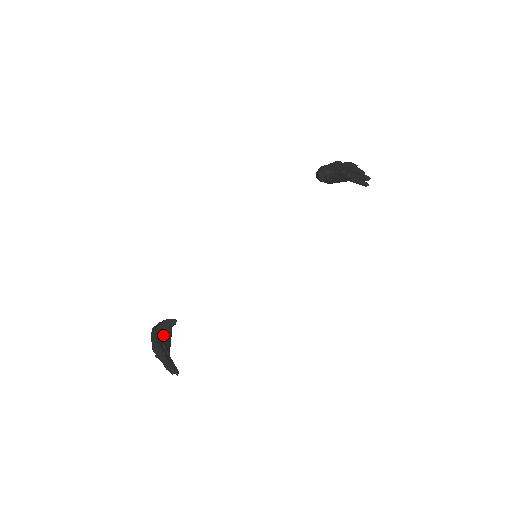
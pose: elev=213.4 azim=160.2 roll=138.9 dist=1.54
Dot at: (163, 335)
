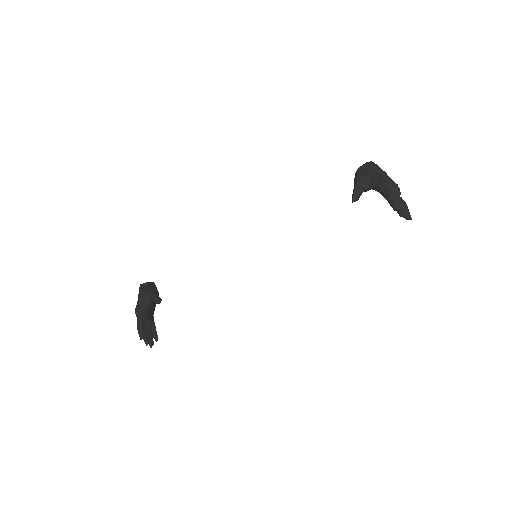
Dot at: (148, 305)
